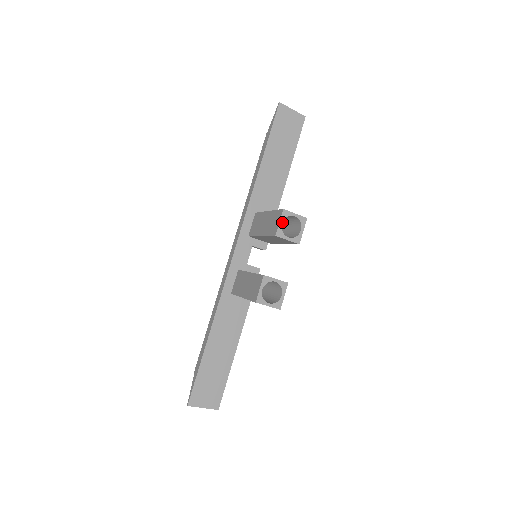
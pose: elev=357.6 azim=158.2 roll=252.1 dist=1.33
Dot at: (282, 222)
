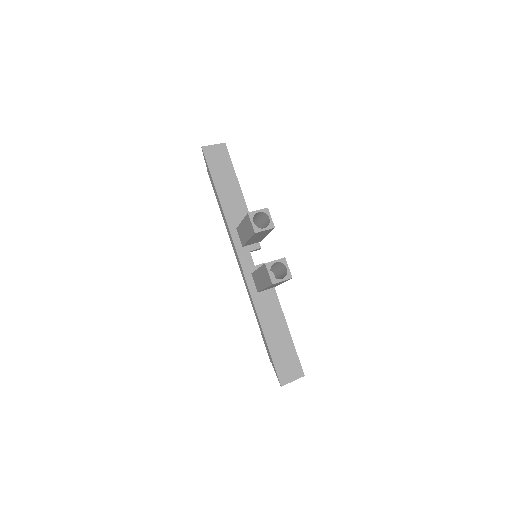
Dot at: (256, 222)
